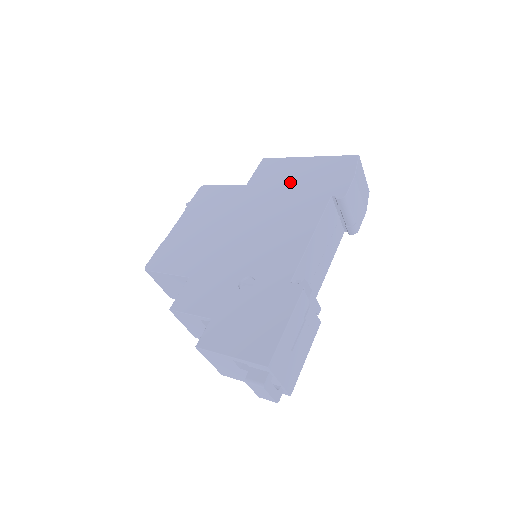
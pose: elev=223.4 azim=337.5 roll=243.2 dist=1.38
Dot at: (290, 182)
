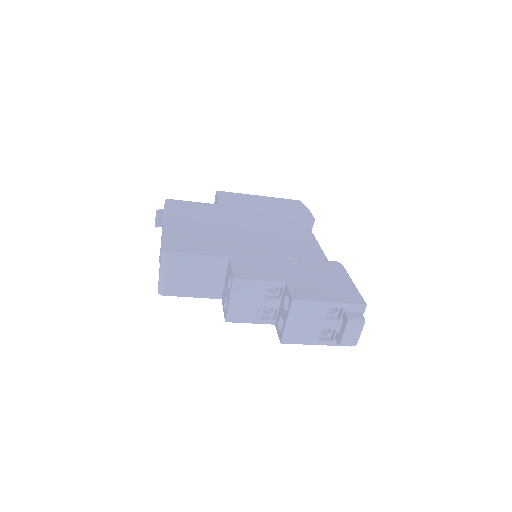
Dot at: (261, 207)
